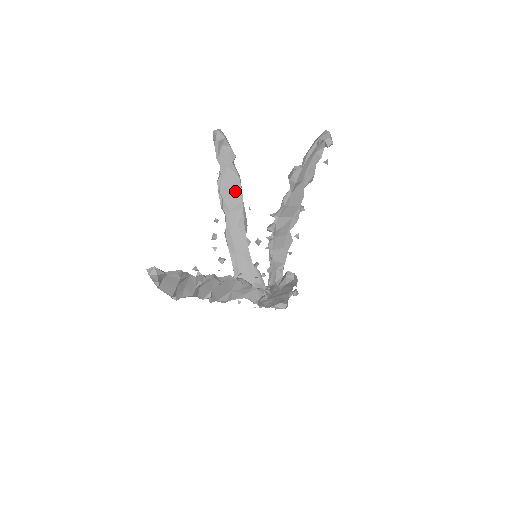
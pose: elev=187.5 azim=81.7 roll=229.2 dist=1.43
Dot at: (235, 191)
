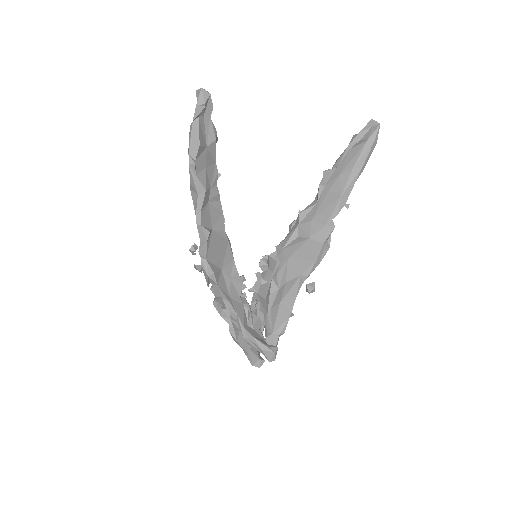
Dot at: occluded
